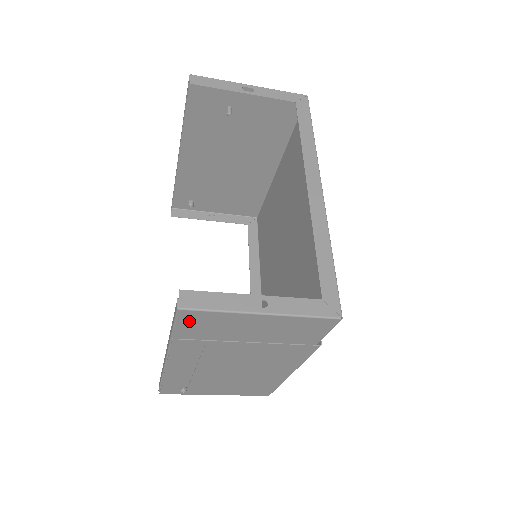
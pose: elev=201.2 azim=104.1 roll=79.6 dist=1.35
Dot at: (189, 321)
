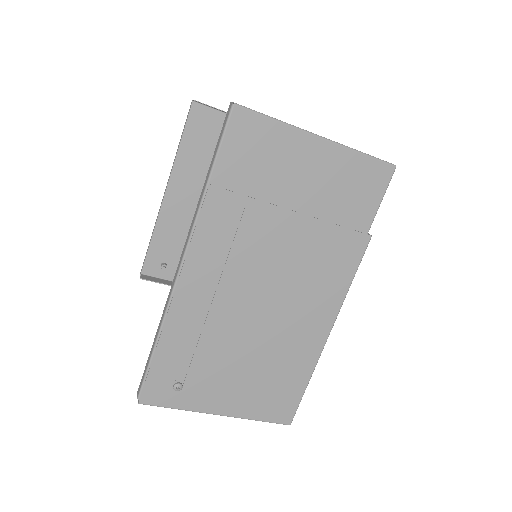
Dot at: (238, 140)
